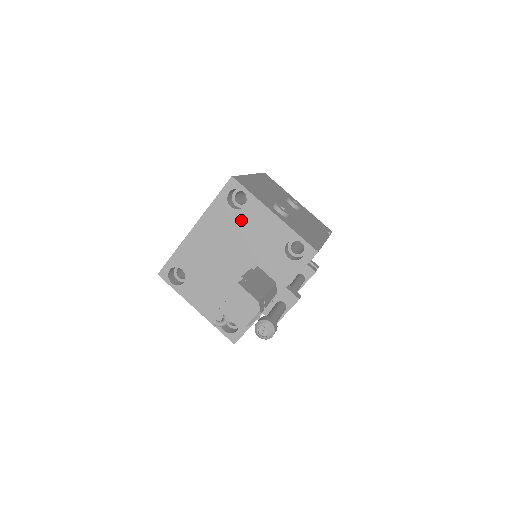
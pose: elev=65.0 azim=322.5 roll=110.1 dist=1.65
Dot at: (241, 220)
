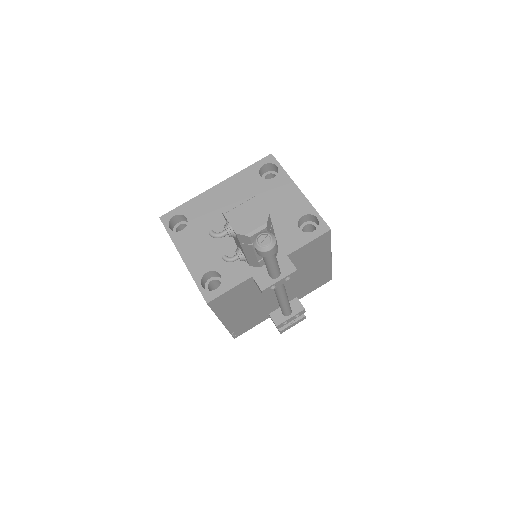
Dot at: (266, 188)
